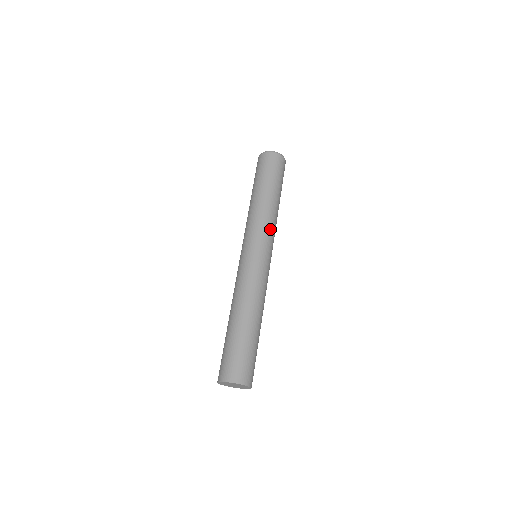
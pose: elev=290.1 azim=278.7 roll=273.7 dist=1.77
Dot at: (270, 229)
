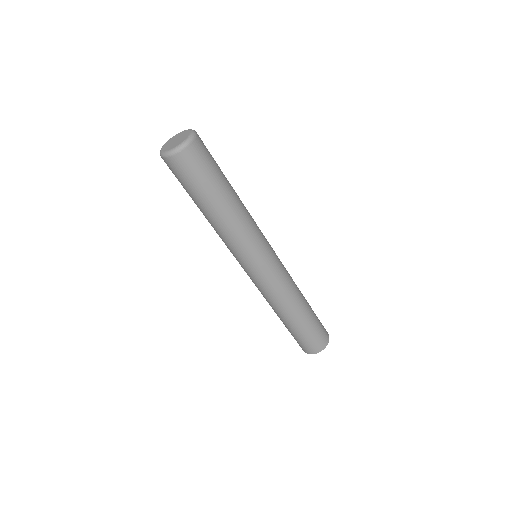
Dot at: (256, 230)
